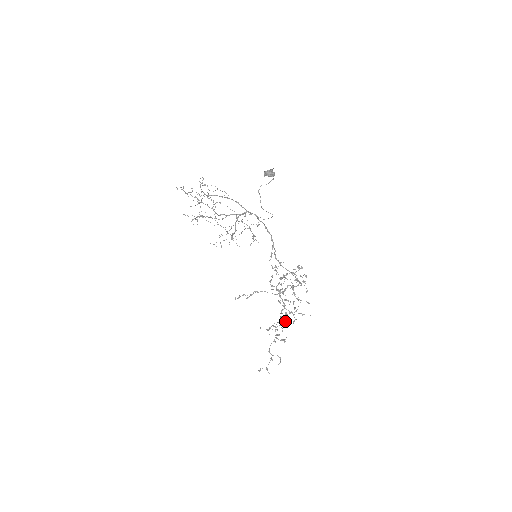
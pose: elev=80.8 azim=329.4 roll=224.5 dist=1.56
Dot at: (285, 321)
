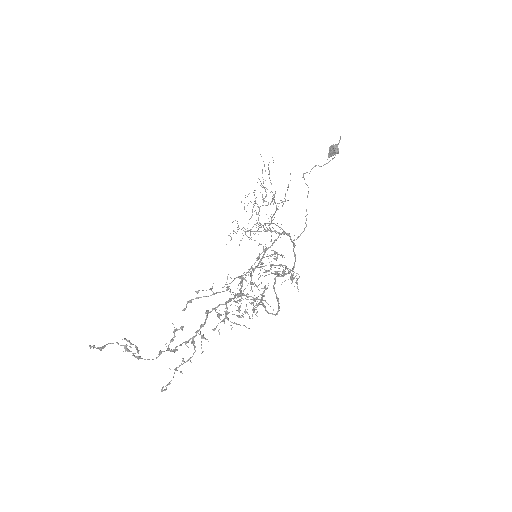
Dot at: occluded
